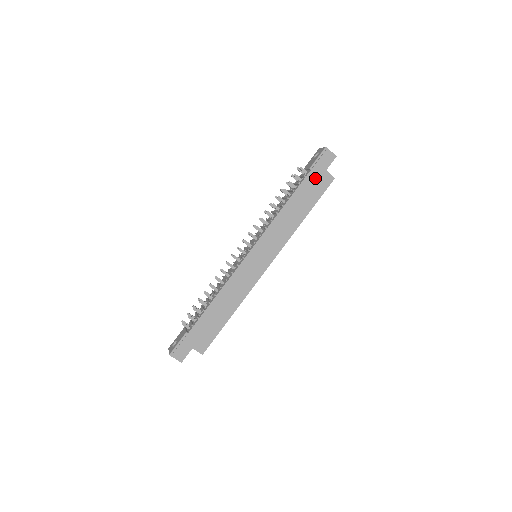
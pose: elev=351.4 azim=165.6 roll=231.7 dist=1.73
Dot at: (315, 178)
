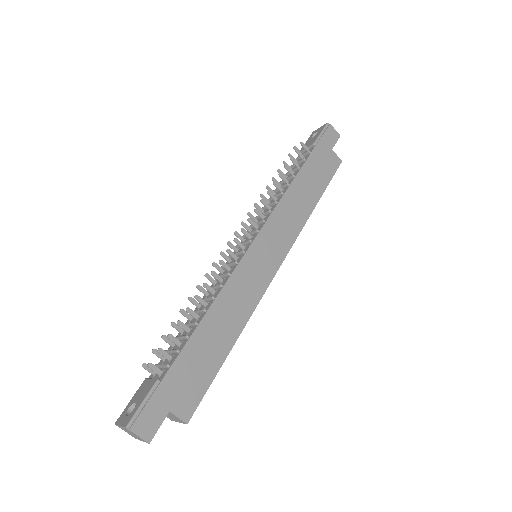
Dot at: (321, 156)
